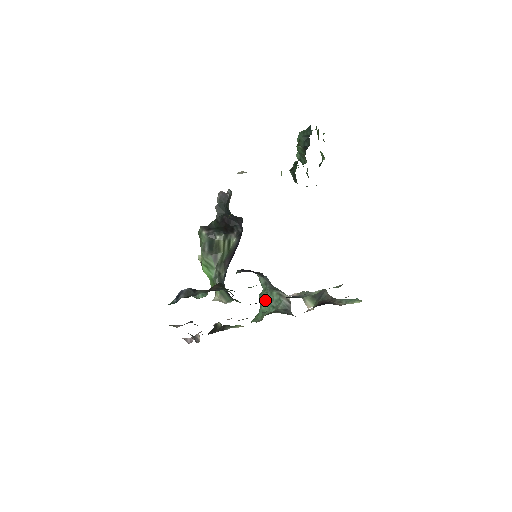
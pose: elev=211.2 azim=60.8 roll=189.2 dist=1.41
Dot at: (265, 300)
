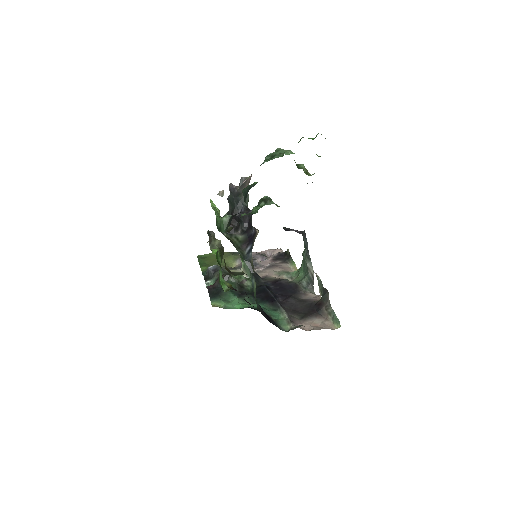
Dot at: occluded
